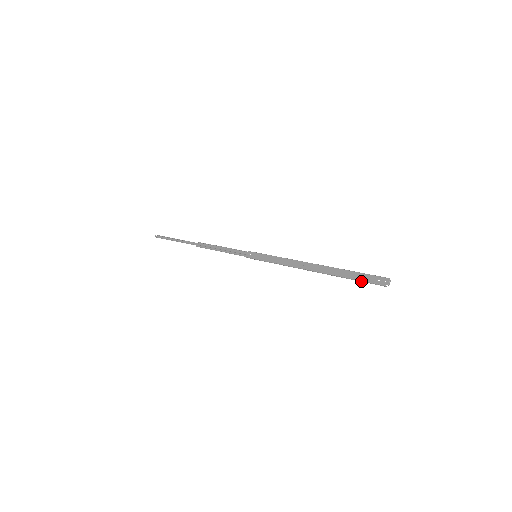
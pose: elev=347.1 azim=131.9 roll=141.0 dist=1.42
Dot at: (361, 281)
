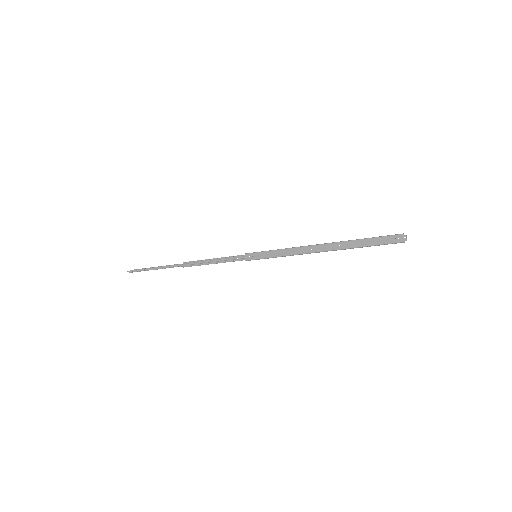
Dot at: (378, 245)
